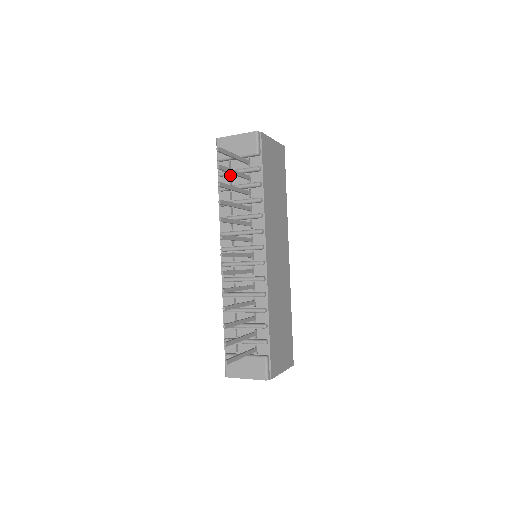
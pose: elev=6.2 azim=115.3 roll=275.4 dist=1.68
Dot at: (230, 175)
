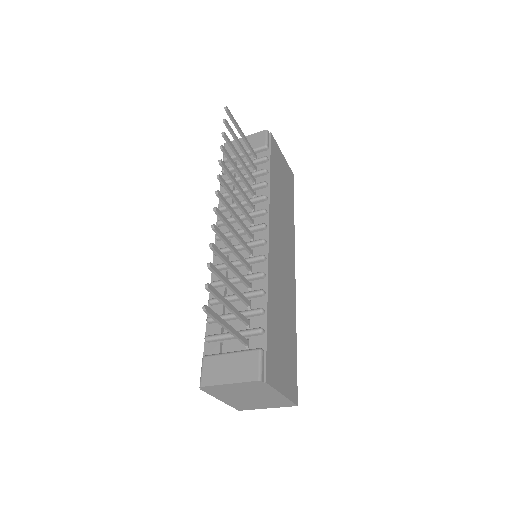
Dot at: (235, 171)
